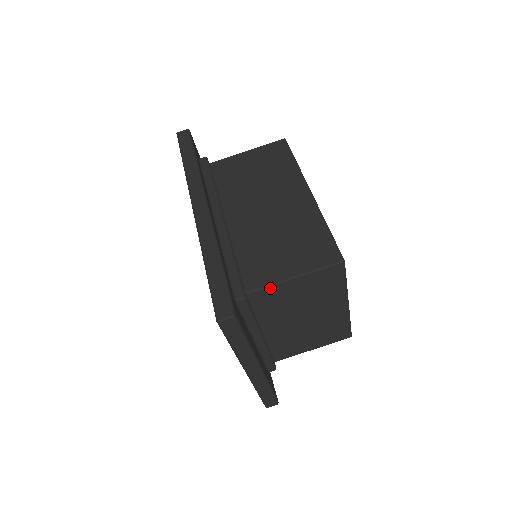
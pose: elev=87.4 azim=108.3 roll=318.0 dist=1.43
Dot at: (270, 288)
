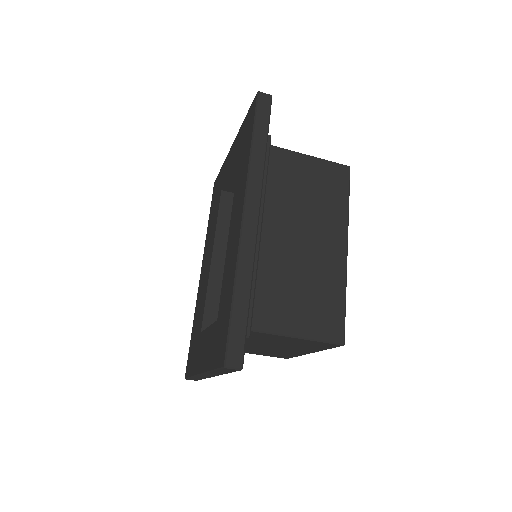
Dot at: (272, 335)
